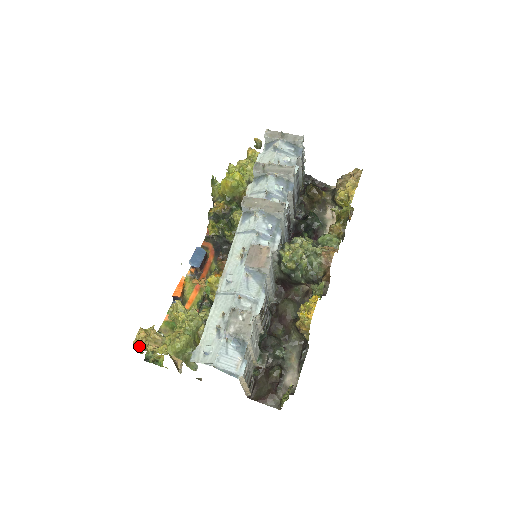
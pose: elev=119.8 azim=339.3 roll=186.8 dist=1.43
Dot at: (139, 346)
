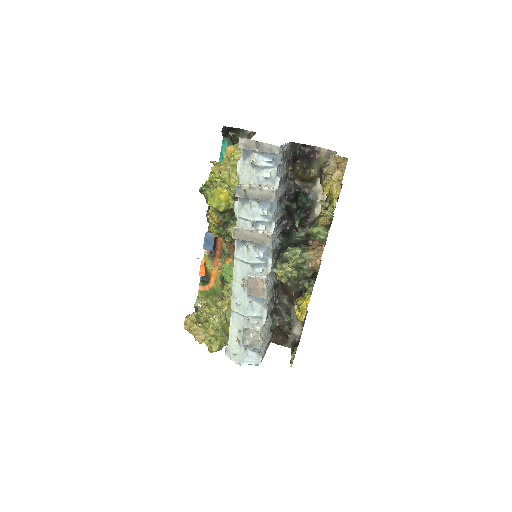
Dot at: (189, 330)
